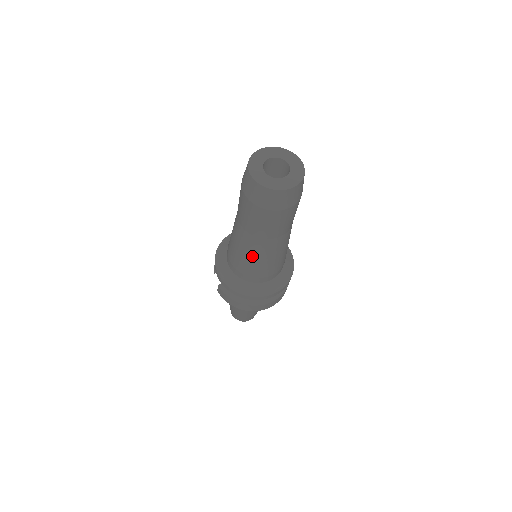
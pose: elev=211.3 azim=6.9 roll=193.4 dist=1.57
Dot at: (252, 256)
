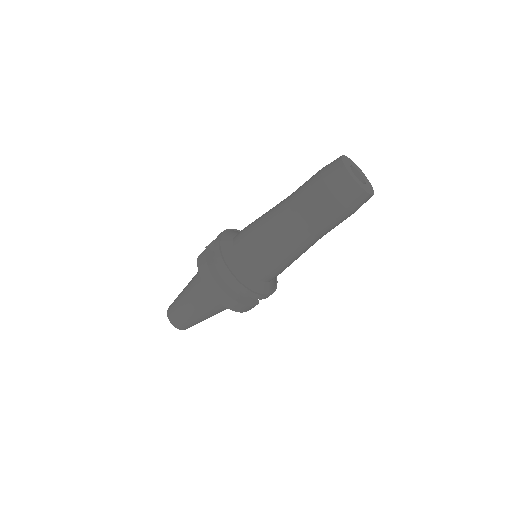
Dot at: (270, 232)
